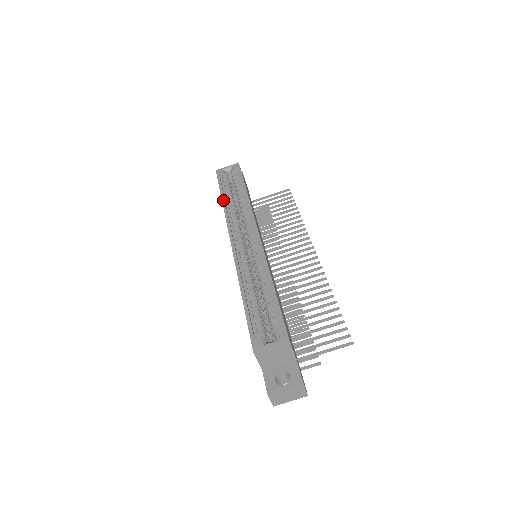
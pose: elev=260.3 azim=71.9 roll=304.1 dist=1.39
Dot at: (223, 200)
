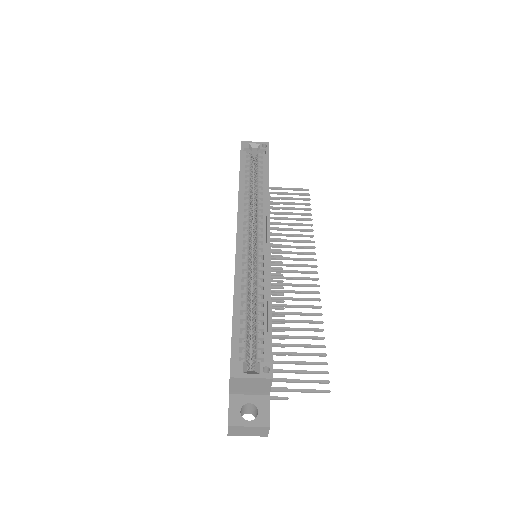
Dot at: (240, 180)
